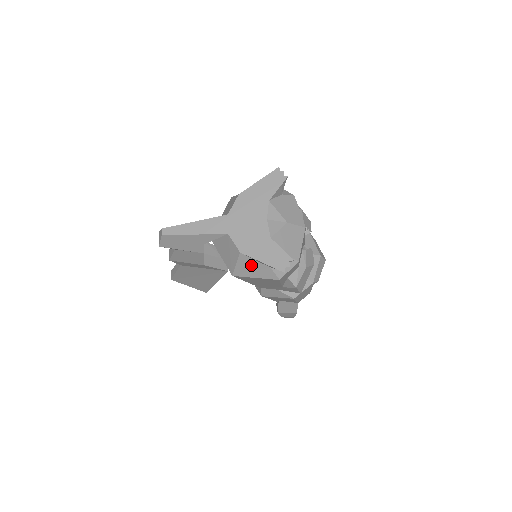
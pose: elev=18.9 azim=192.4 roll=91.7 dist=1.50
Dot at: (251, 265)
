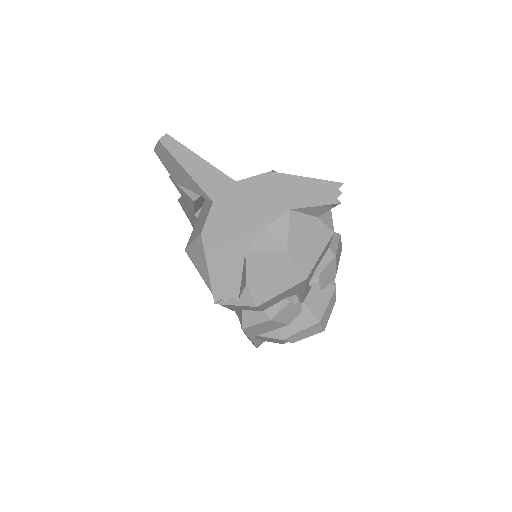
Dot at: (204, 258)
